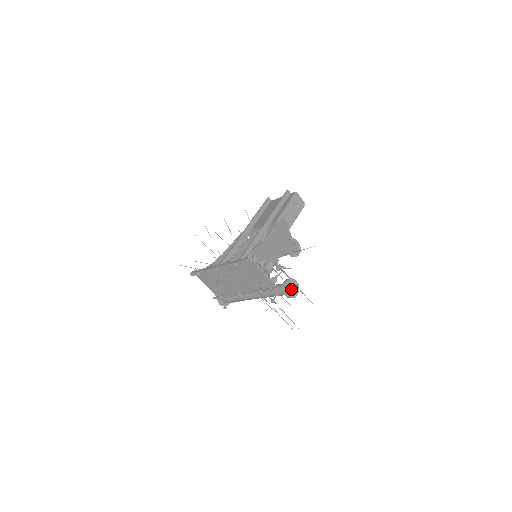
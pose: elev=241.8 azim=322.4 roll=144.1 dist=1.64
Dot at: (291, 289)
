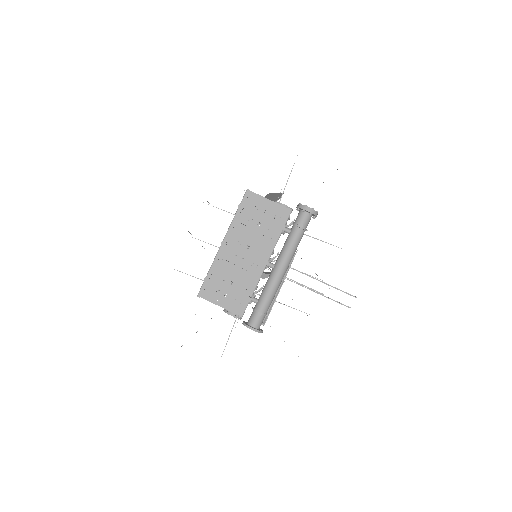
Dot at: occluded
